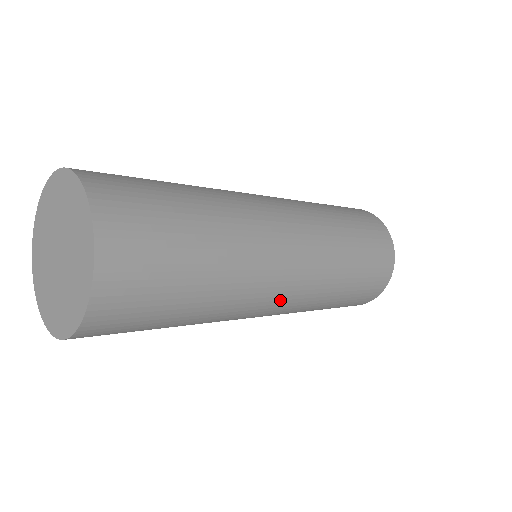
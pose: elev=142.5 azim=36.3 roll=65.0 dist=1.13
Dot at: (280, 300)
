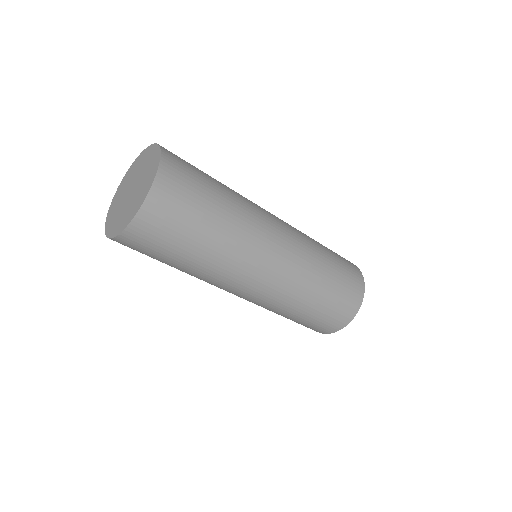
Dot at: (254, 287)
